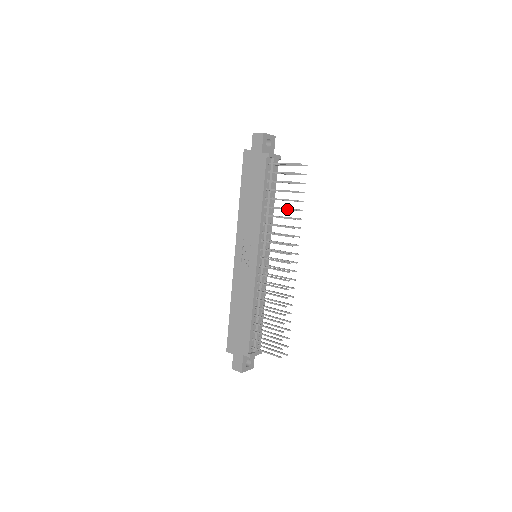
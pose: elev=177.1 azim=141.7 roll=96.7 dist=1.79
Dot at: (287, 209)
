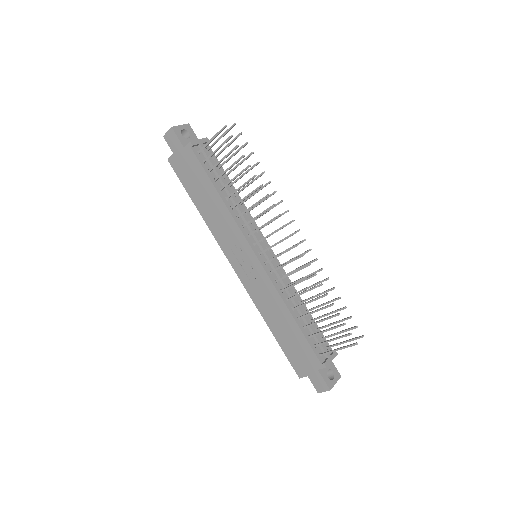
Dot at: (247, 182)
